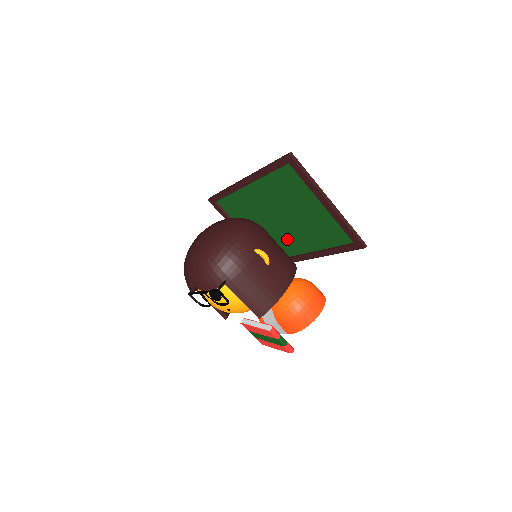
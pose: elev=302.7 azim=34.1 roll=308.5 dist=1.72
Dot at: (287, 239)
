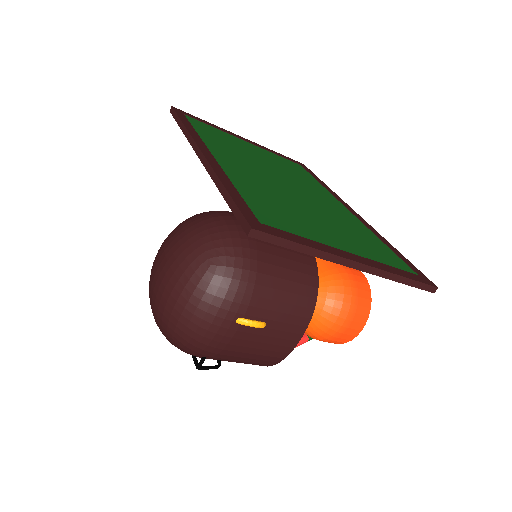
Dot at: (311, 190)
